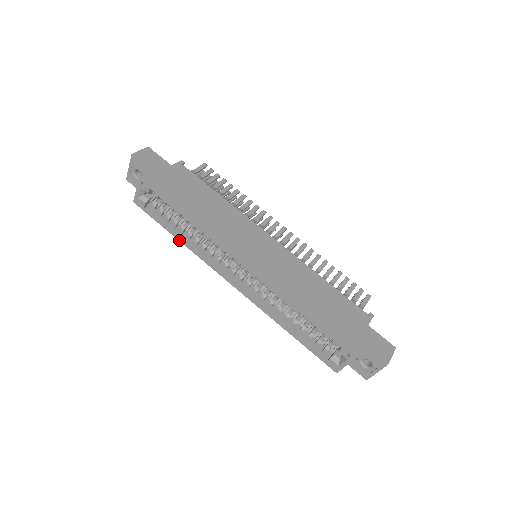
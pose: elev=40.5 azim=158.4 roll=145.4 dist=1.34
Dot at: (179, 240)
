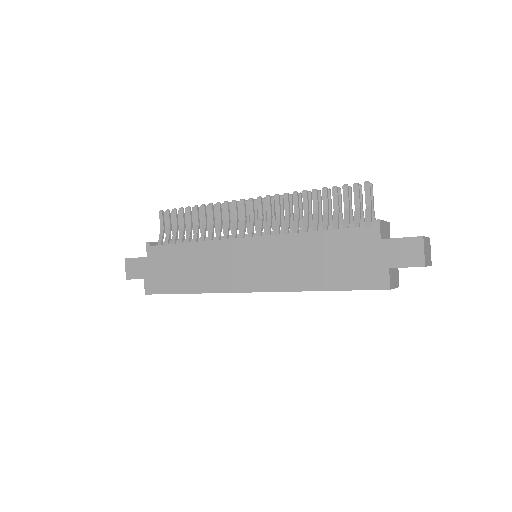
Dot at: occluded
